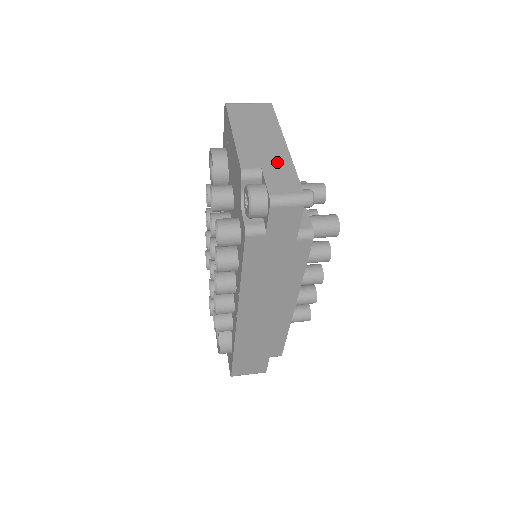
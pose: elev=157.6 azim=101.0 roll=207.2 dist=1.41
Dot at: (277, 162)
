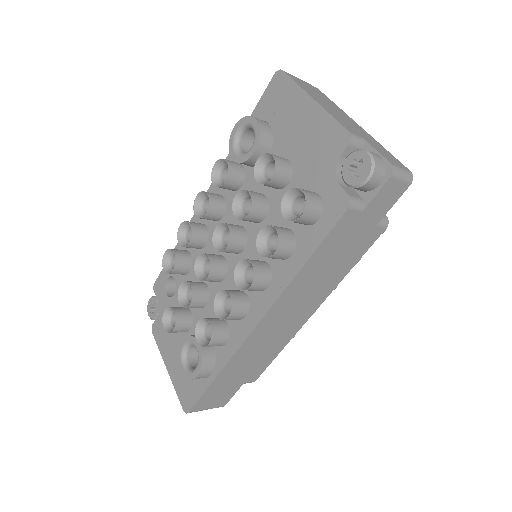
Dot at: (369, 138)
